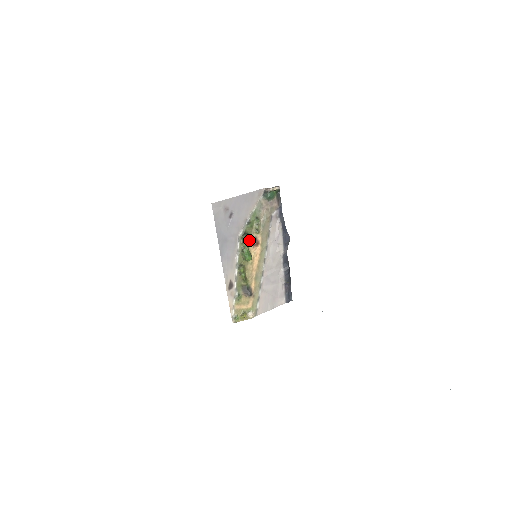
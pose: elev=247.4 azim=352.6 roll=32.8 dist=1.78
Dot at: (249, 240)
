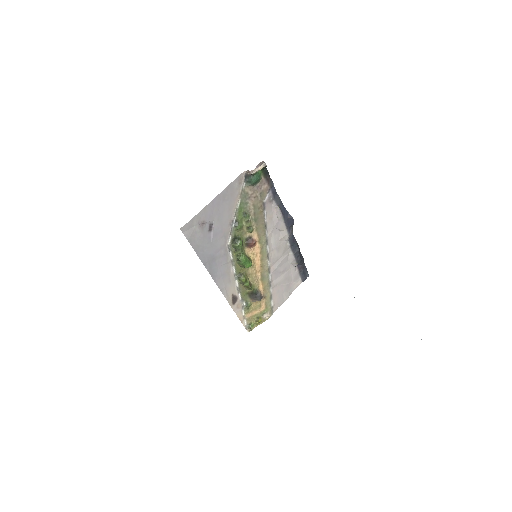
Dot at: (242, 243)
